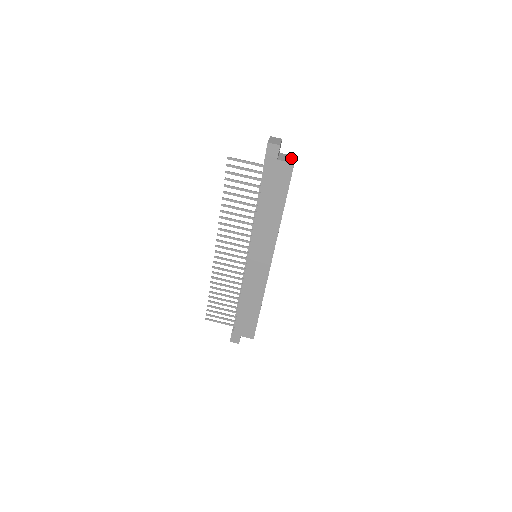
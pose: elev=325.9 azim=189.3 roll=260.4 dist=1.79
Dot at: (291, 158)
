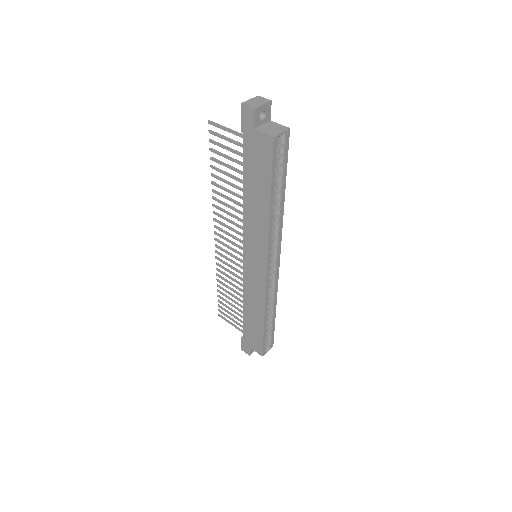
Dot at: (278, 129)
